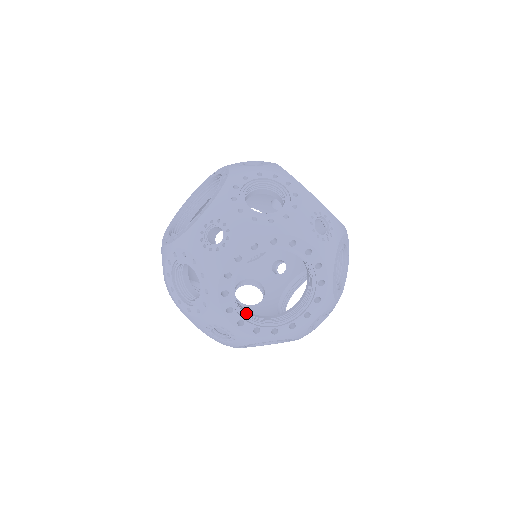
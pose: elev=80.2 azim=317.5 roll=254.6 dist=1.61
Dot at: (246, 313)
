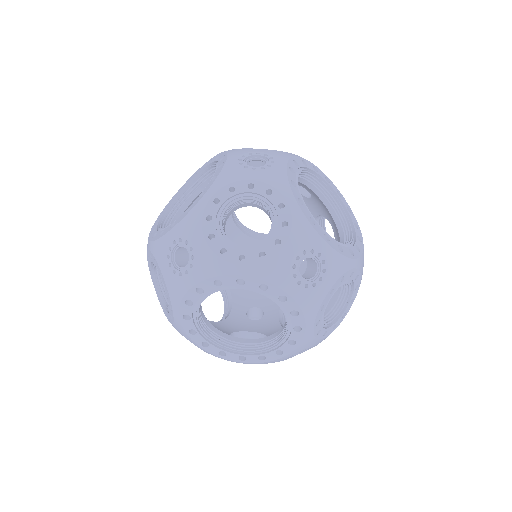
Dot at: (214, 334)
